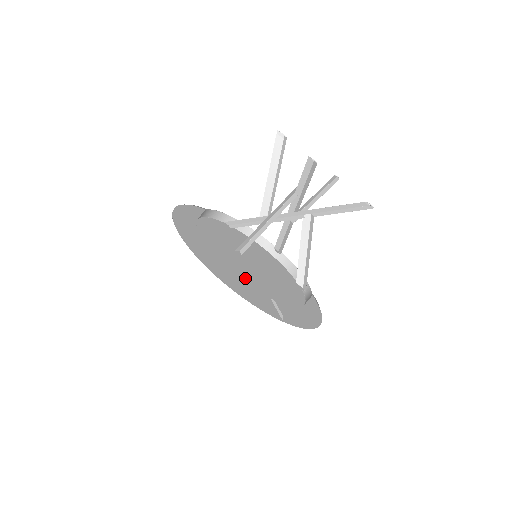
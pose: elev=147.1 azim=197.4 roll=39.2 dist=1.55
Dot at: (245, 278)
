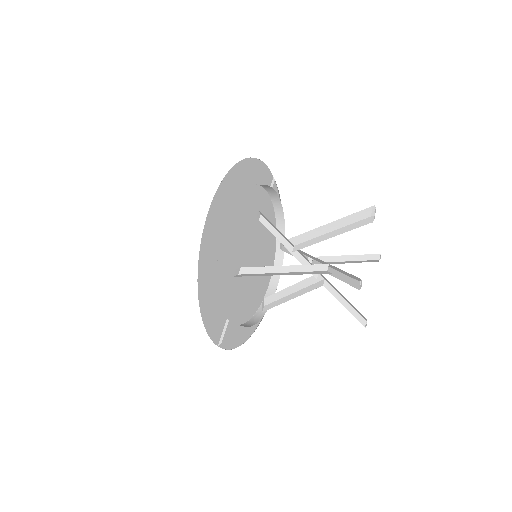
Dot at: (223, 293)
